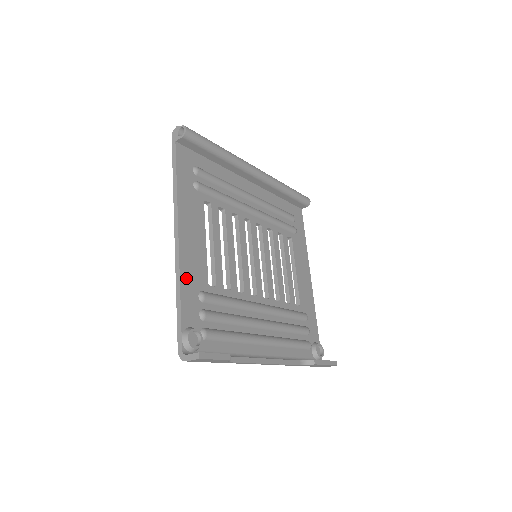
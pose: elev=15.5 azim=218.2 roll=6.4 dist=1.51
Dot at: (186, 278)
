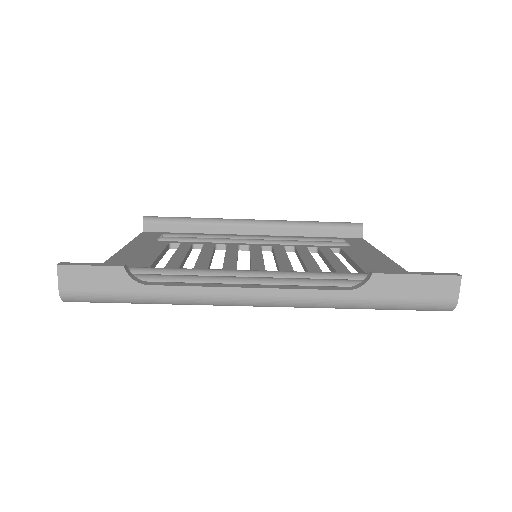
Dot at: occluded
